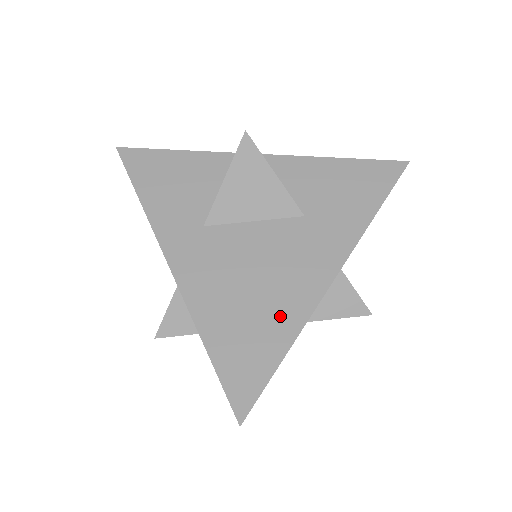
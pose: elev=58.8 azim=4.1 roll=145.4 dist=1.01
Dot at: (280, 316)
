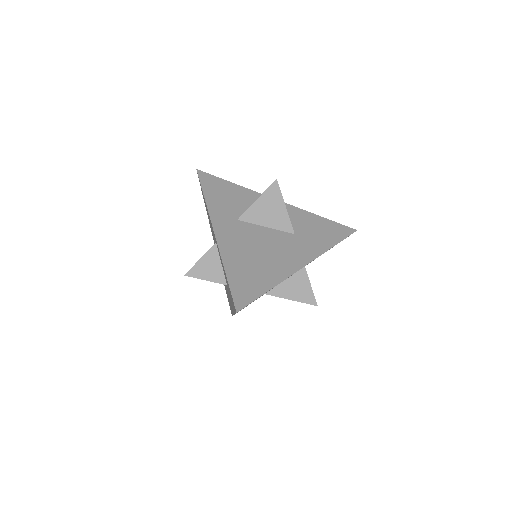
Dot at: (271, 272)
